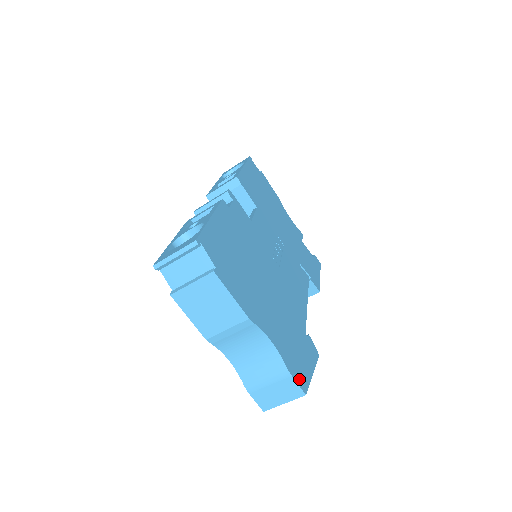
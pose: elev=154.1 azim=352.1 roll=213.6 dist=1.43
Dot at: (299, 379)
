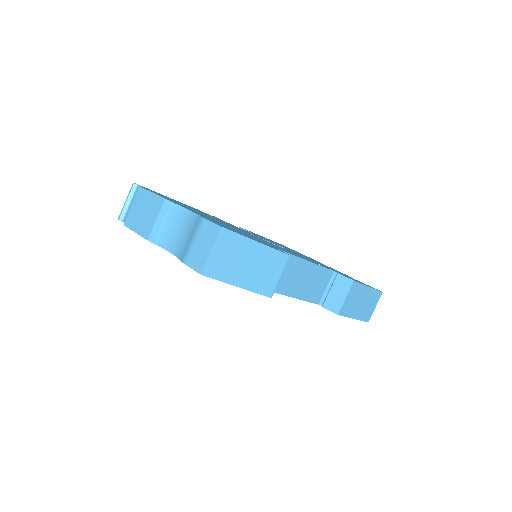
Dot at: occluded
